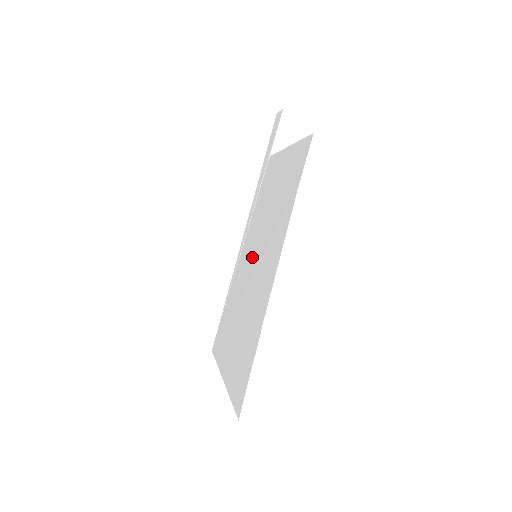
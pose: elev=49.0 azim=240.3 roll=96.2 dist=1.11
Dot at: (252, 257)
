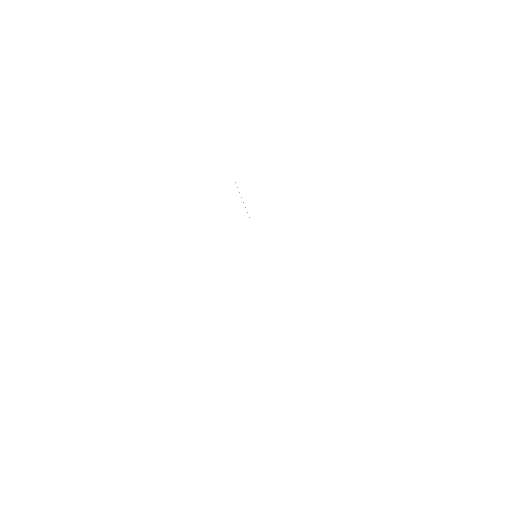
Dot at: occluded
